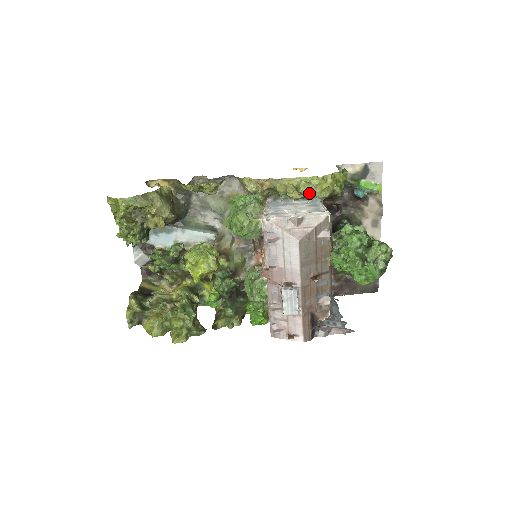
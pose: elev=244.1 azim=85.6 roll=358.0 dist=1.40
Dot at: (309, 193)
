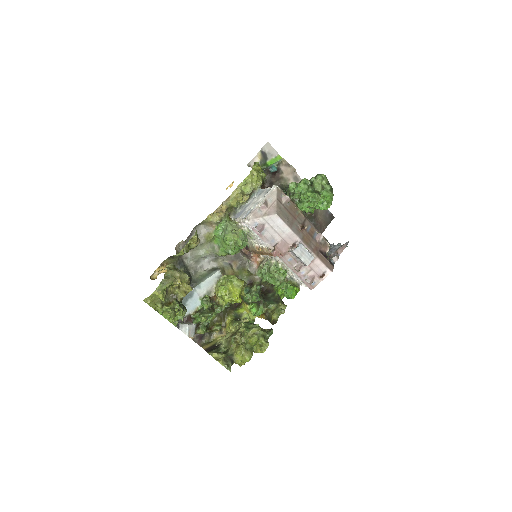
Dot at: (251, 190)
